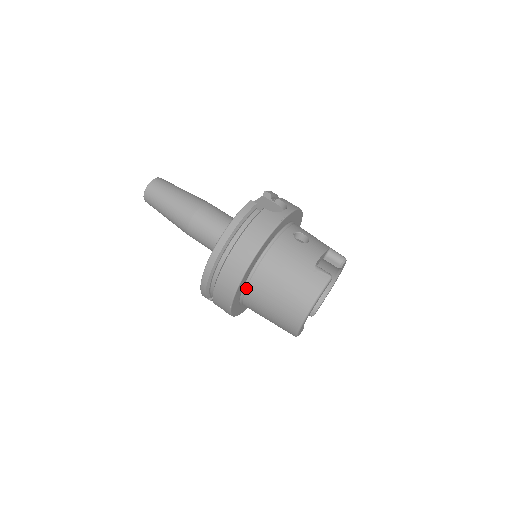
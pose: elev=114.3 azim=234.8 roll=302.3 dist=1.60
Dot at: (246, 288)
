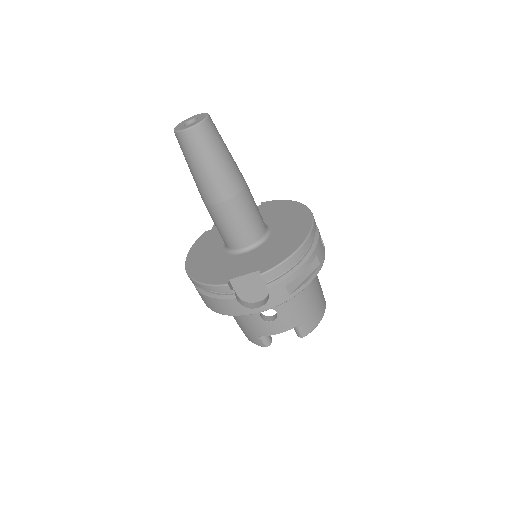
Dot at: occluded
